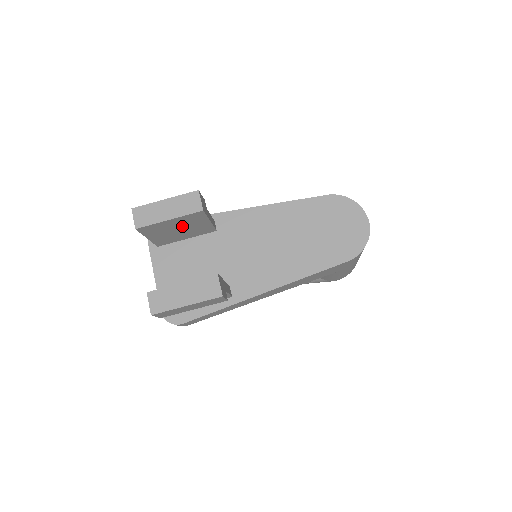
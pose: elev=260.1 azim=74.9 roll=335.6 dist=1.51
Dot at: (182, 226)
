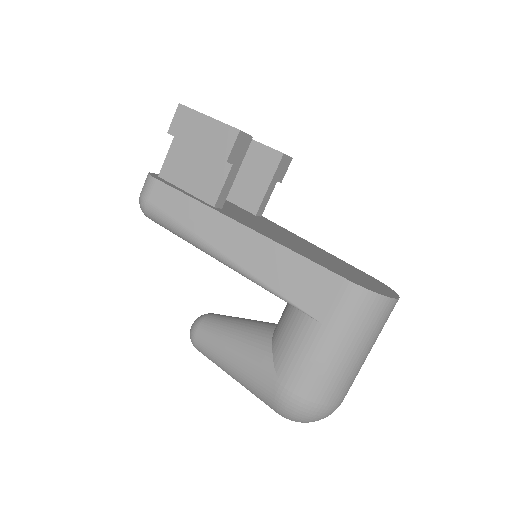
Dot at: (250, 168)
